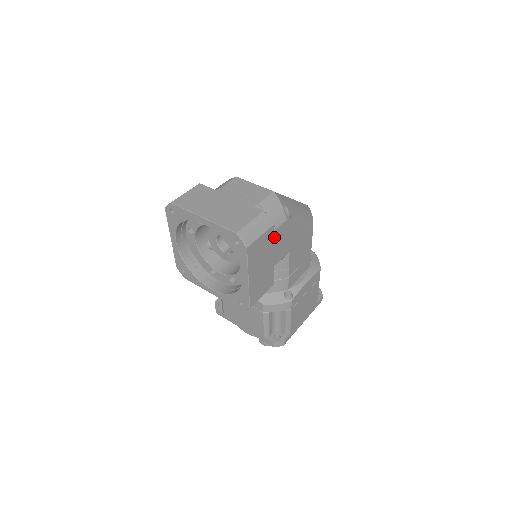
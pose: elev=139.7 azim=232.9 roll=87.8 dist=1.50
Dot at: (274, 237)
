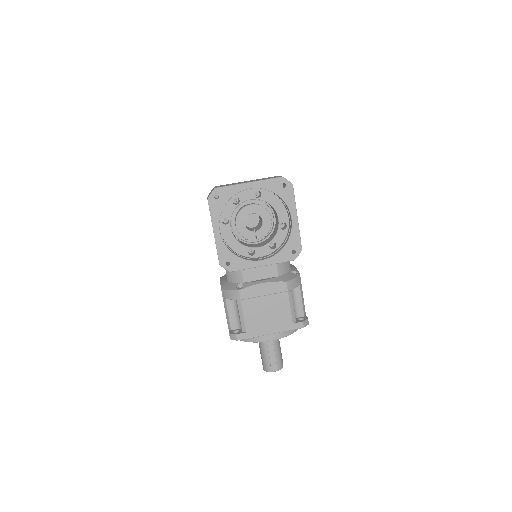
Dot at: occluded
